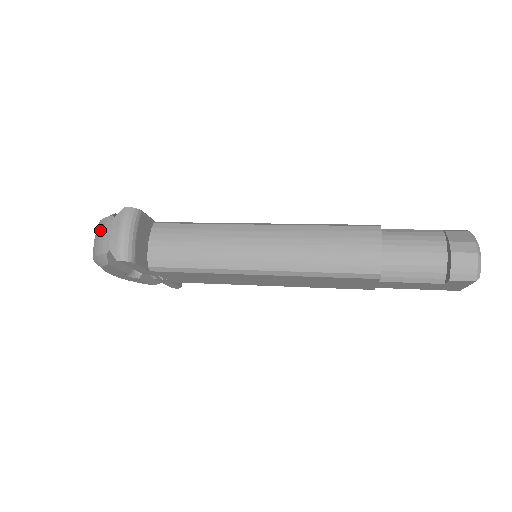
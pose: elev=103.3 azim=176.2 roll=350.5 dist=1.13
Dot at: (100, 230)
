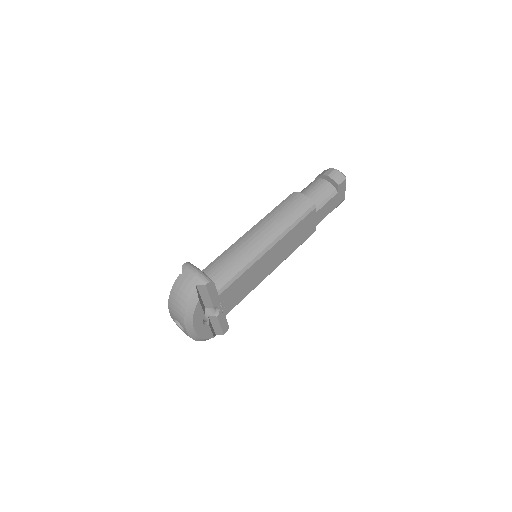
Dot at: (178, 288)
